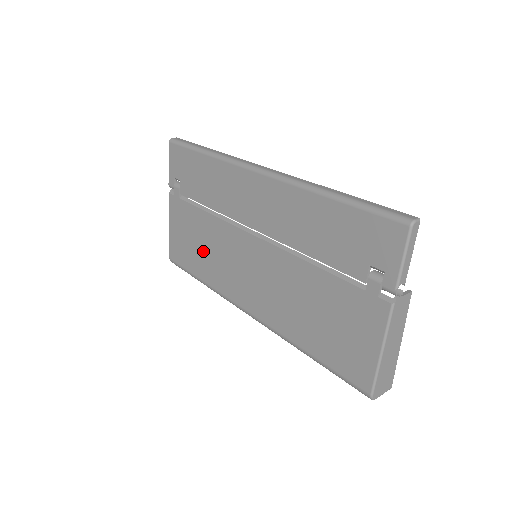
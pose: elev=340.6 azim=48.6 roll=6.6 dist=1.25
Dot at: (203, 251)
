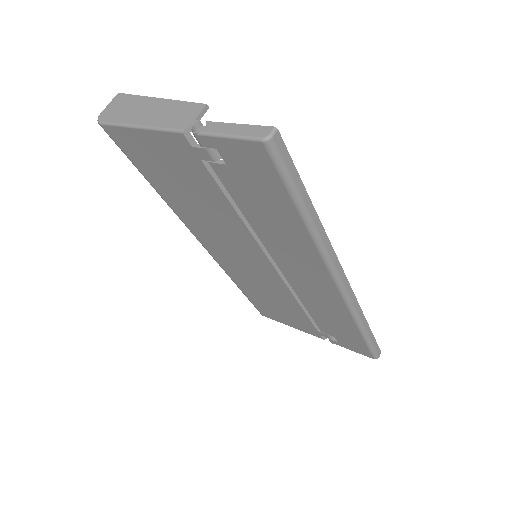
Dot at: (188, 199)
